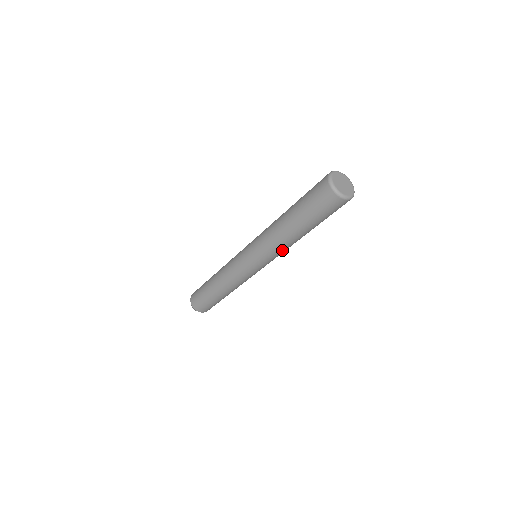
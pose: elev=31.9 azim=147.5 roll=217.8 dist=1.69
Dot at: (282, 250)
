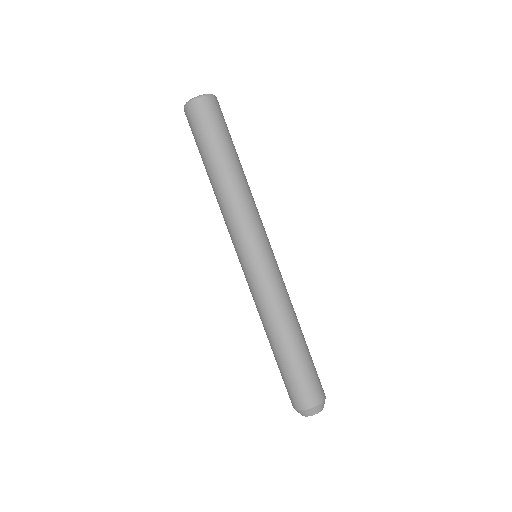
Dot at: (230, 212)
